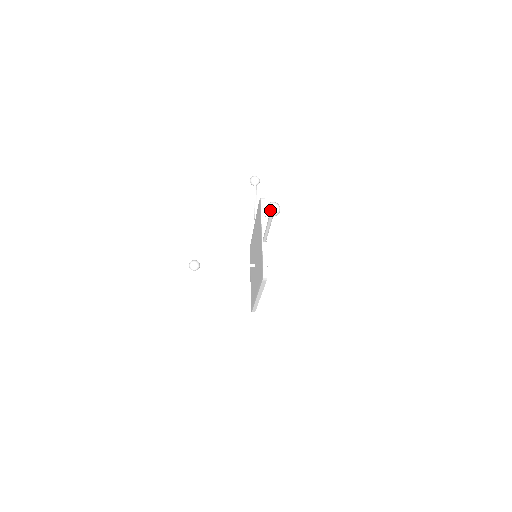
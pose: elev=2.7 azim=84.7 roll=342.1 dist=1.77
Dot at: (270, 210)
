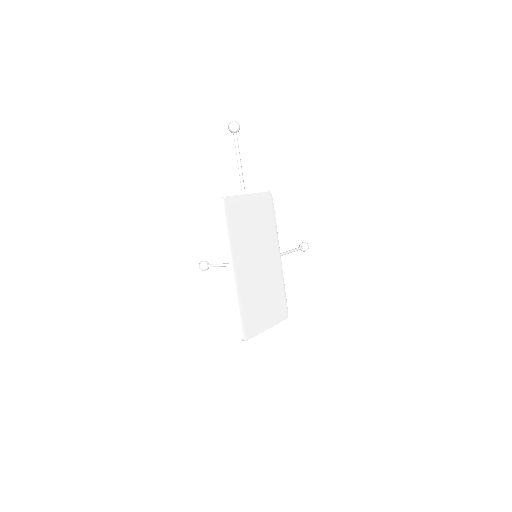
Dot at: (229, 123)
